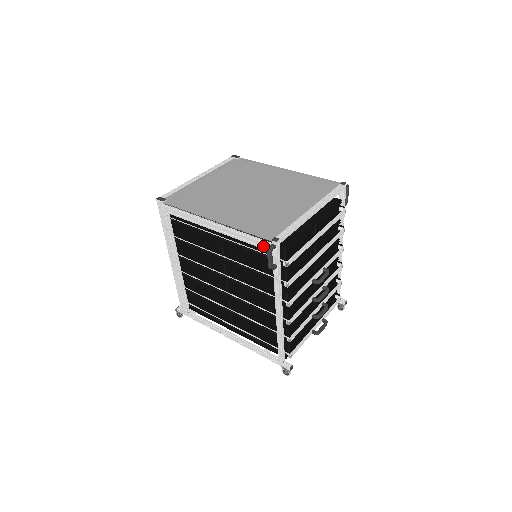
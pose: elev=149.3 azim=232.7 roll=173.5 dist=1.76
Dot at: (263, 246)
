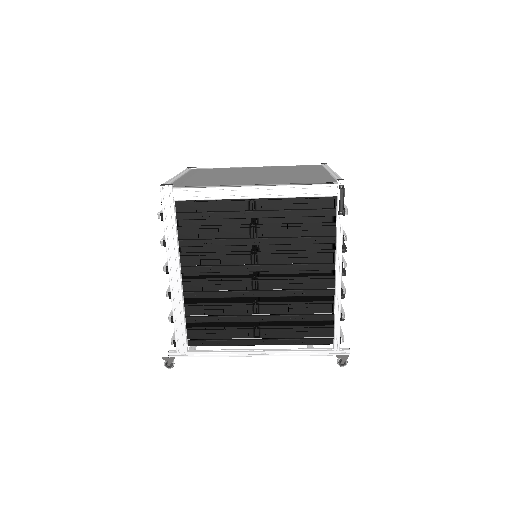
Dot at: (326, 192)
